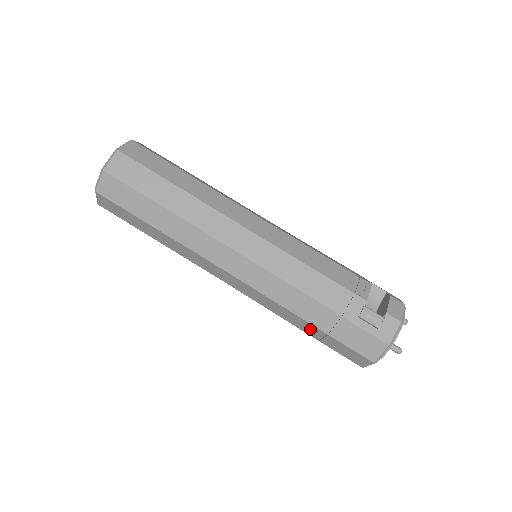
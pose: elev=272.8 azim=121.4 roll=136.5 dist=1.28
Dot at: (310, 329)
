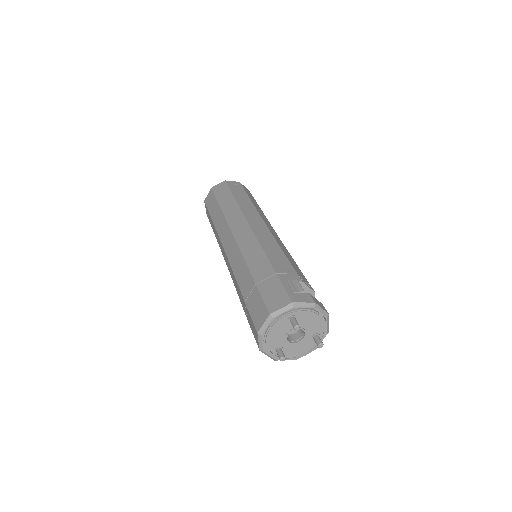
Dot at: (247, 284)
